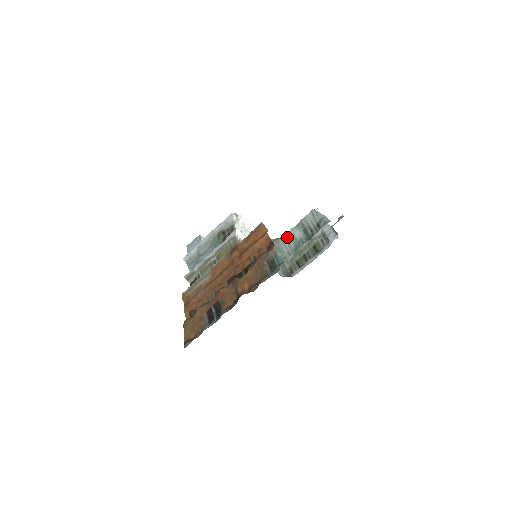
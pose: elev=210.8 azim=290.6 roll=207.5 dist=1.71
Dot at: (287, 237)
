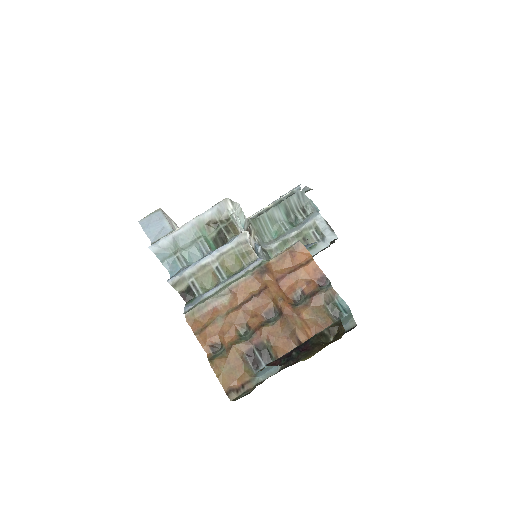
Dot at: (266, 218)
